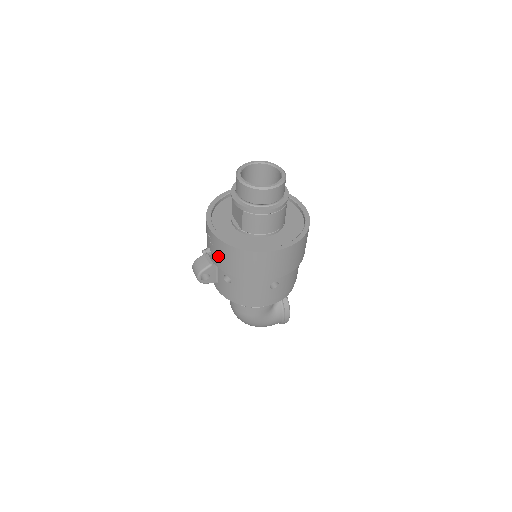
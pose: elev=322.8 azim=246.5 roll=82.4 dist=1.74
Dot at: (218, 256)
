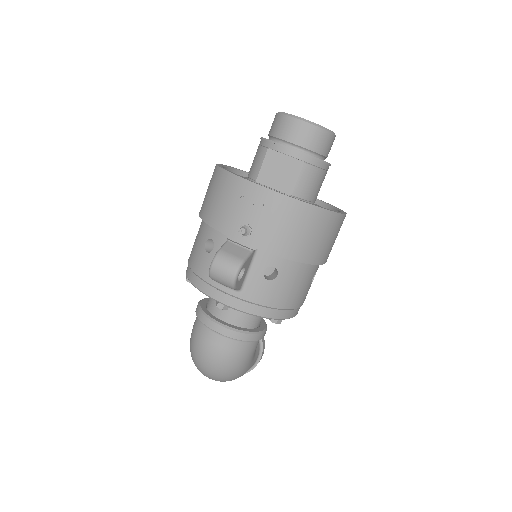
Dot at: (275, 230)
